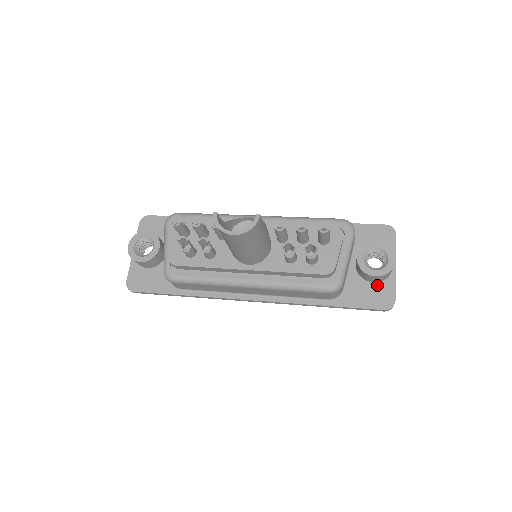
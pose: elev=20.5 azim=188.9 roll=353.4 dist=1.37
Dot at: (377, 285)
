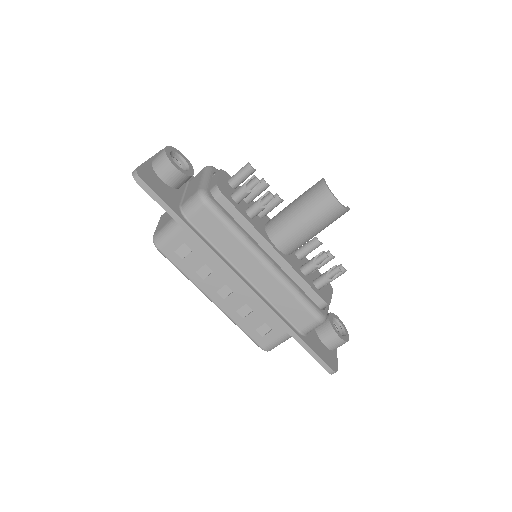
Dot at: (327, 349)
